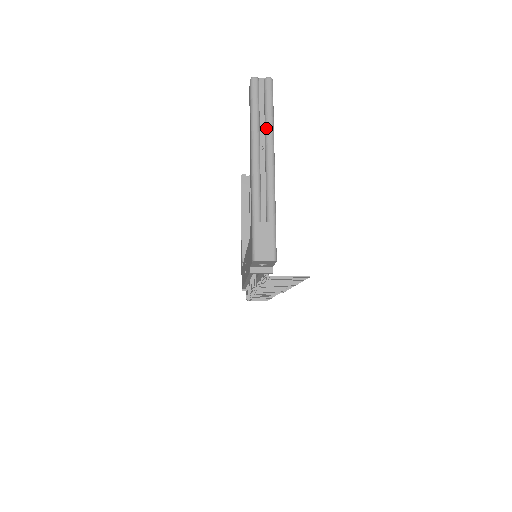
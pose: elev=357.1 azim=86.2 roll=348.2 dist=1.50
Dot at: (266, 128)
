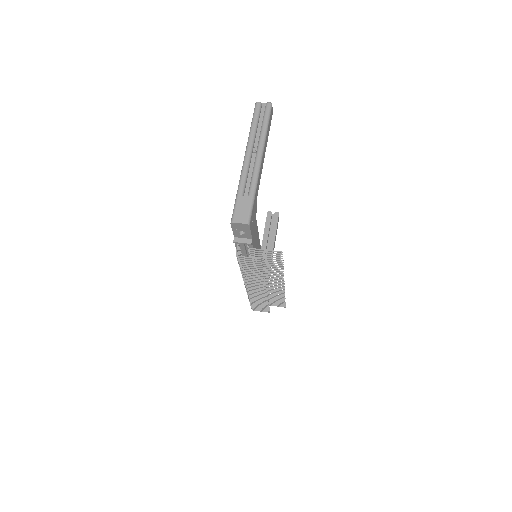
Dot at: (260, 134)
